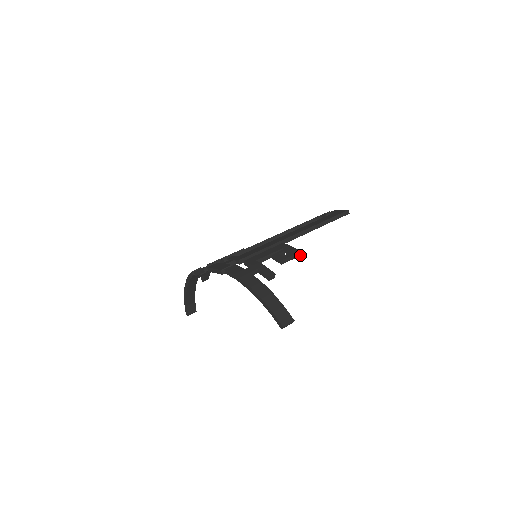
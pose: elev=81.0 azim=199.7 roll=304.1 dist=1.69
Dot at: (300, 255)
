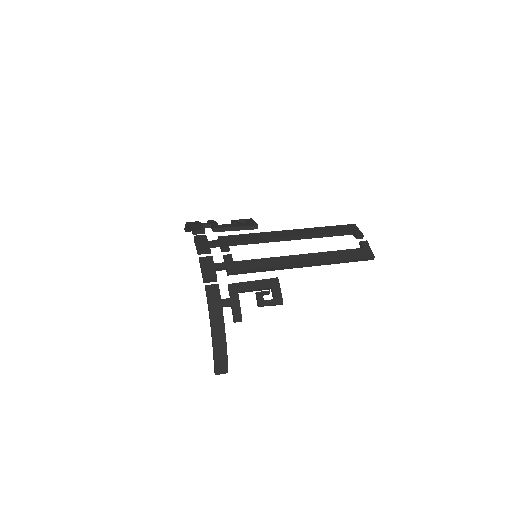
Dot at: (281, 304)
